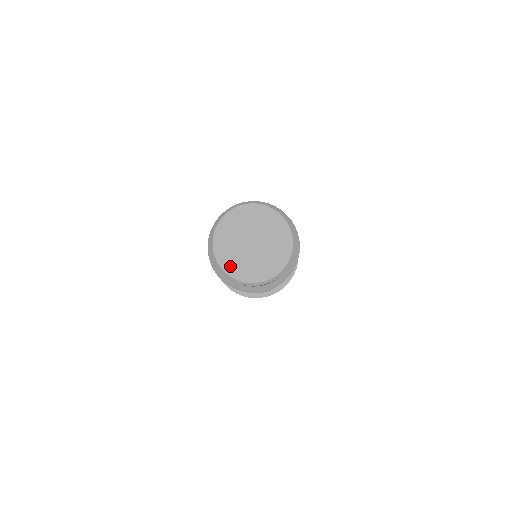
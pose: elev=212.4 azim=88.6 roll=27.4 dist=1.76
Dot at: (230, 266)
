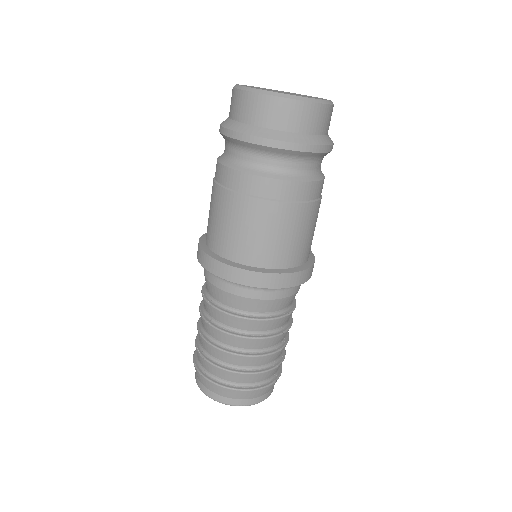
Dot at: (258, 88)
